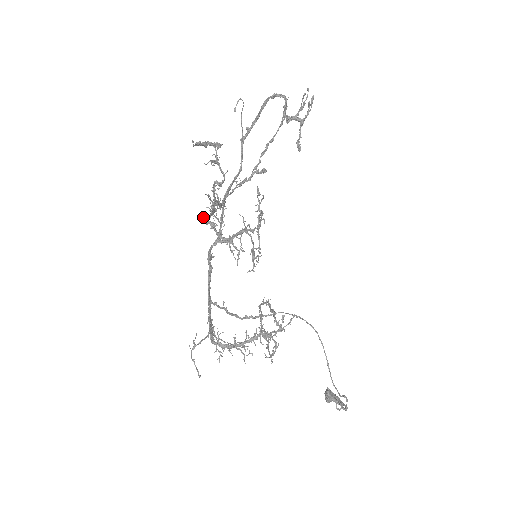
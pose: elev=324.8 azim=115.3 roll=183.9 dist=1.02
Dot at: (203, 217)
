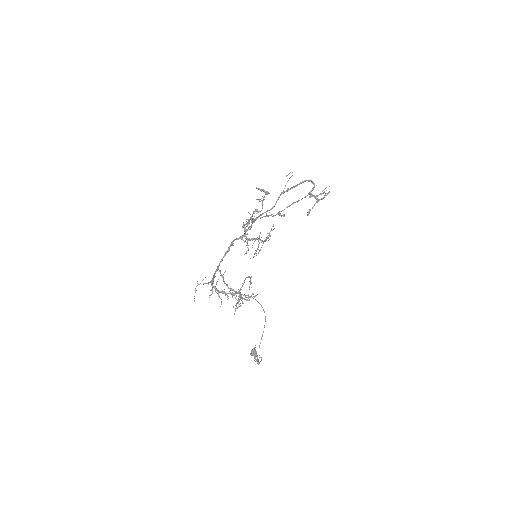
Dot at: (243, 223)
